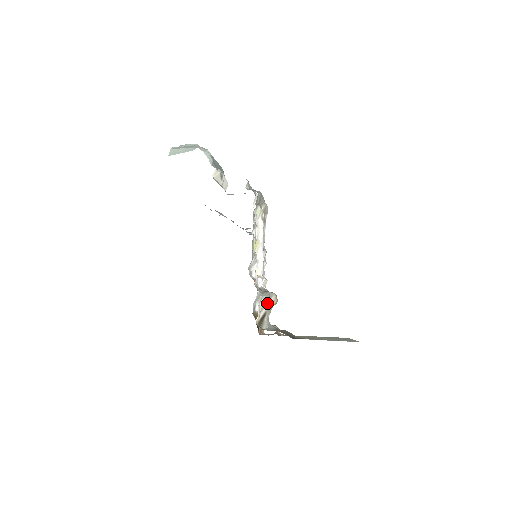
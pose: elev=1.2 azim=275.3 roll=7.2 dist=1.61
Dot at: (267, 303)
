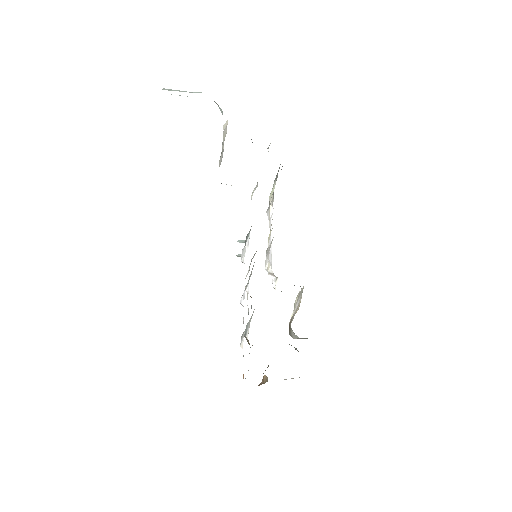
Dot at: (298, 300)
